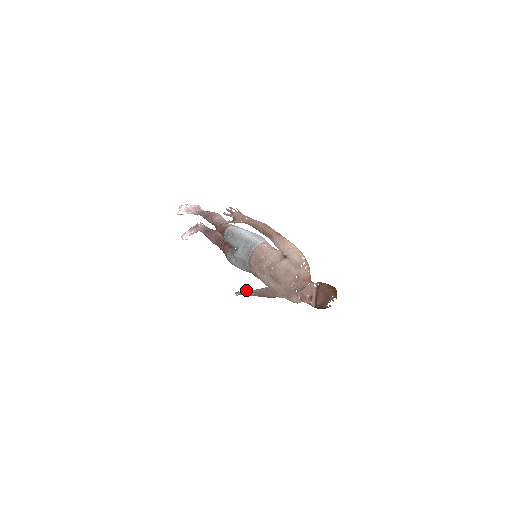
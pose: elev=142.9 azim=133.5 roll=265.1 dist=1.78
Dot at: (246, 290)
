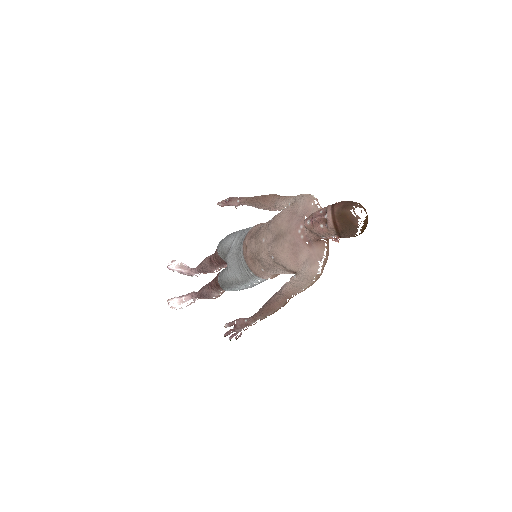
Dot at: (240, 319)
